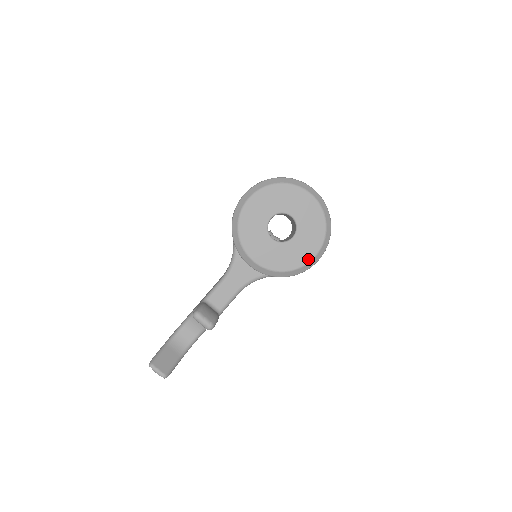
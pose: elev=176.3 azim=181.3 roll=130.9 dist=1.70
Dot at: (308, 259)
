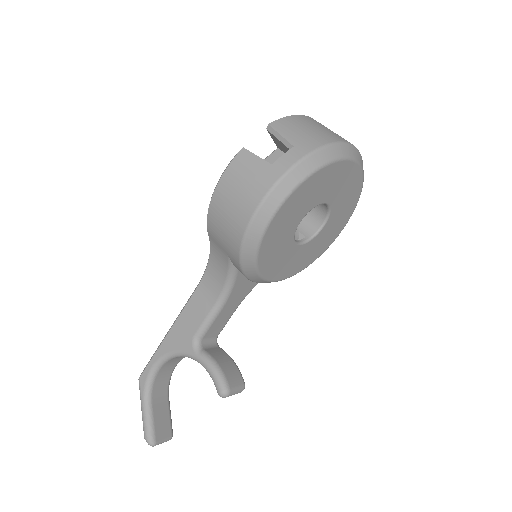
Dot at: (333, 240)
